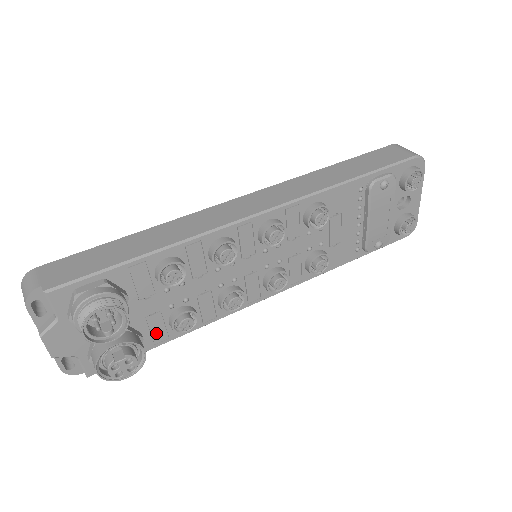
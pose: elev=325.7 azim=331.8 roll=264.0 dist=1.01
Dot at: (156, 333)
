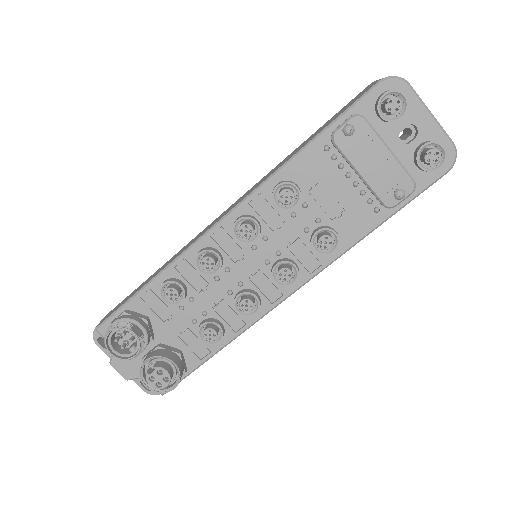
Dot at: (196, 349)
